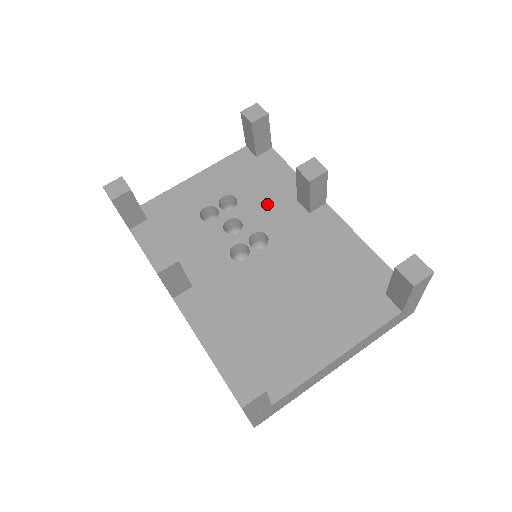
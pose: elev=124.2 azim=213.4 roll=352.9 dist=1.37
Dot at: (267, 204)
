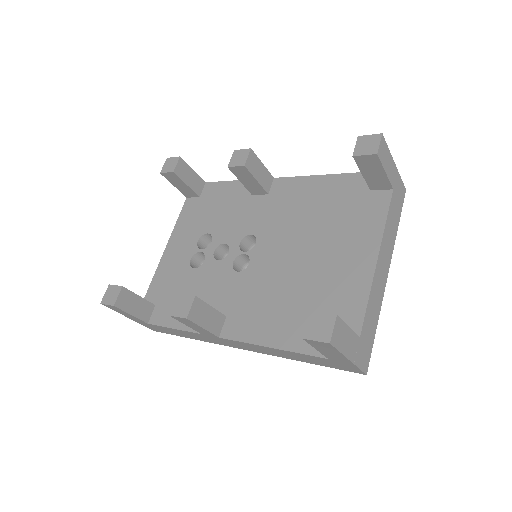
Dot at: (233, 217)
